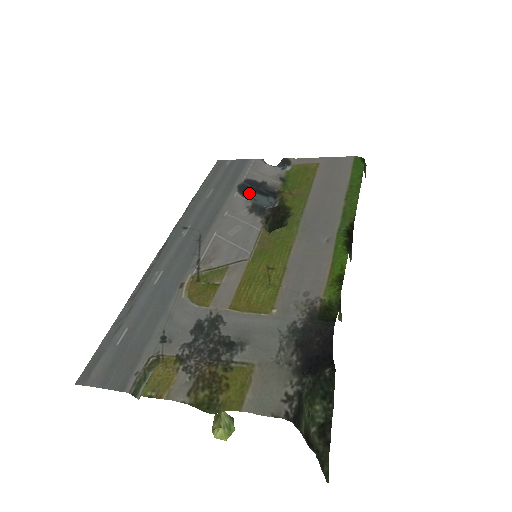
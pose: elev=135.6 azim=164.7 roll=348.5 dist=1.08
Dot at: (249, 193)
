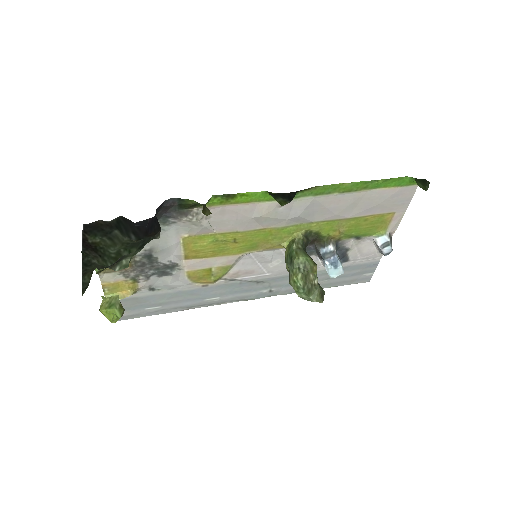
Dot at: occluded
